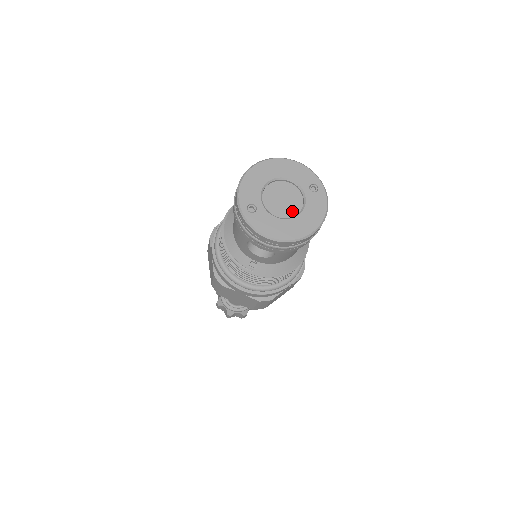
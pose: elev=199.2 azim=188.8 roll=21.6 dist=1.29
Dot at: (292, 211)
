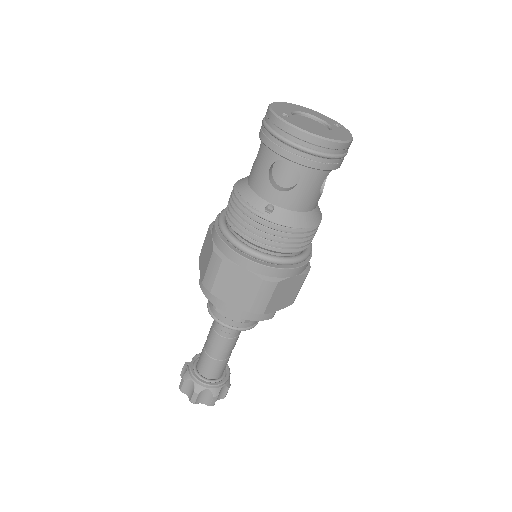
Dot at: occluded
